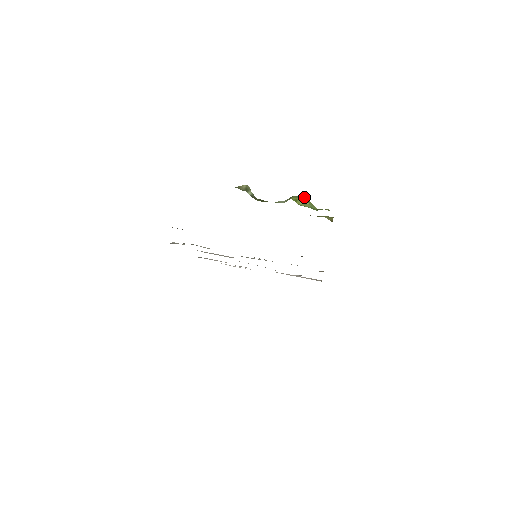
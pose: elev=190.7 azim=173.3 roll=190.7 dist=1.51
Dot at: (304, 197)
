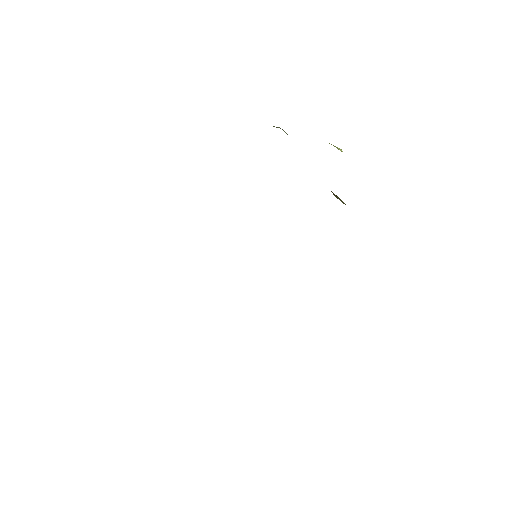
Dot at: (338, 148)
